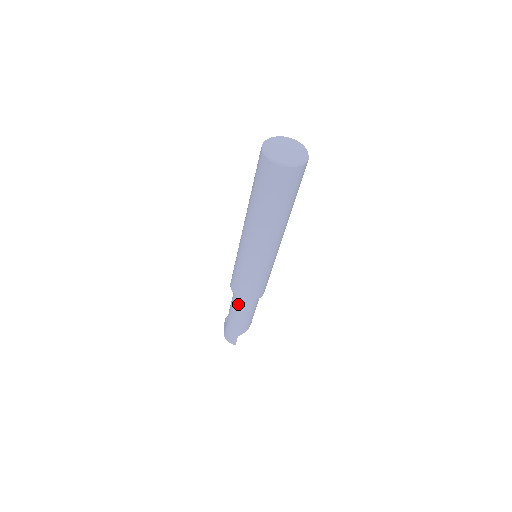
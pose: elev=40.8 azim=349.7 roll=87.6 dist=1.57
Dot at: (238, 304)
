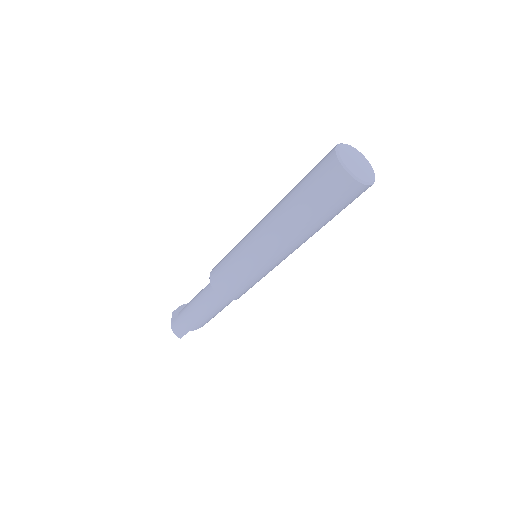
Dot at: (211, 299)
